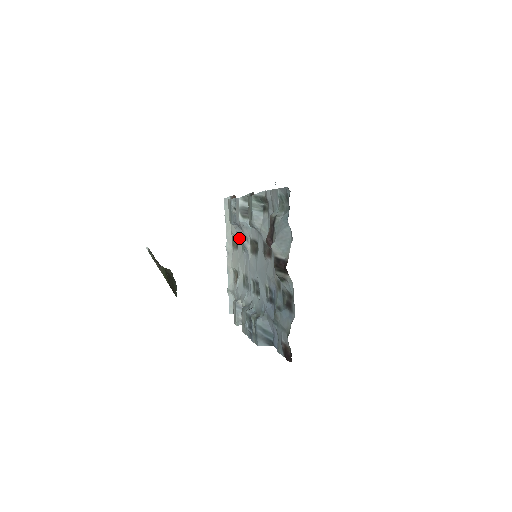
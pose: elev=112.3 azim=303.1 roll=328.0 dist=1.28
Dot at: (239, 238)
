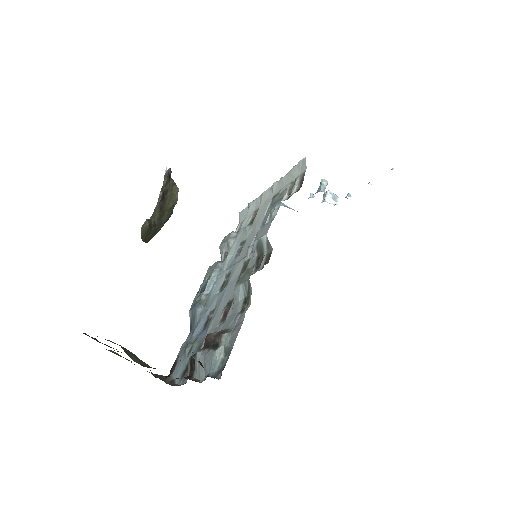
Dot at: occluded
